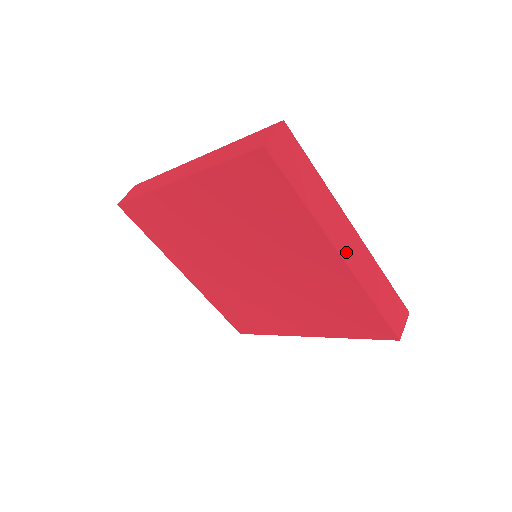
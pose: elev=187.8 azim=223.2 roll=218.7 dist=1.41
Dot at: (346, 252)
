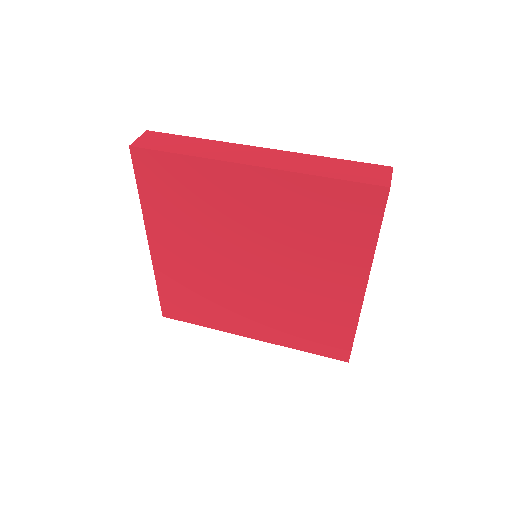
Dot at: occluded
